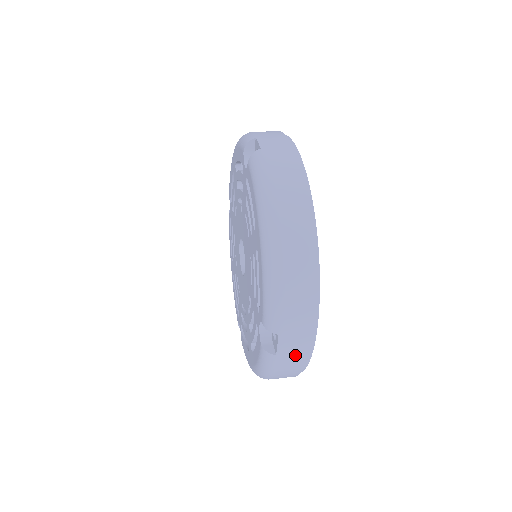
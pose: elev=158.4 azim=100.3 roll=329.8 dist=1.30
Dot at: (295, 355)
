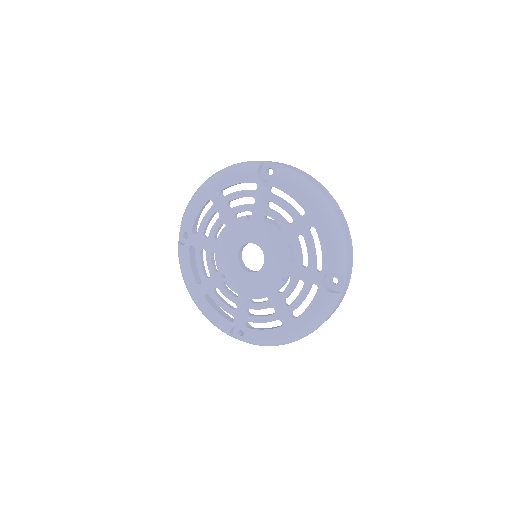
Dot at: (344, 292)
